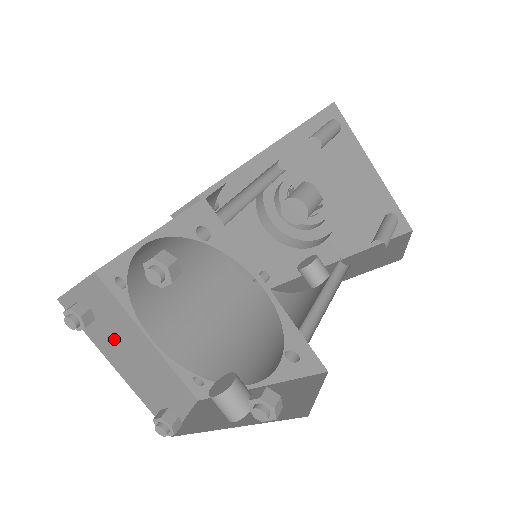
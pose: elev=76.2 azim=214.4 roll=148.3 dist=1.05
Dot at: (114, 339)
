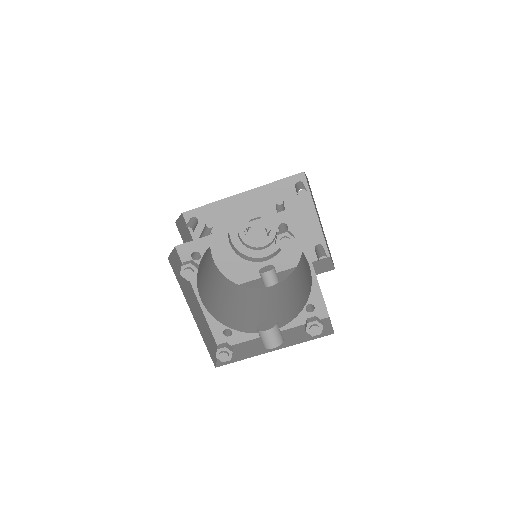
Dot at: (188, 294)
